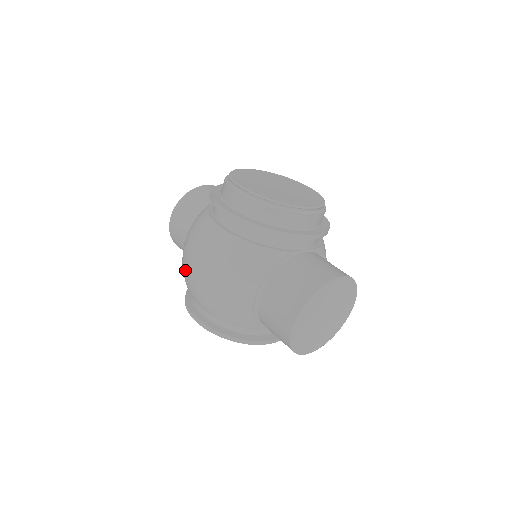
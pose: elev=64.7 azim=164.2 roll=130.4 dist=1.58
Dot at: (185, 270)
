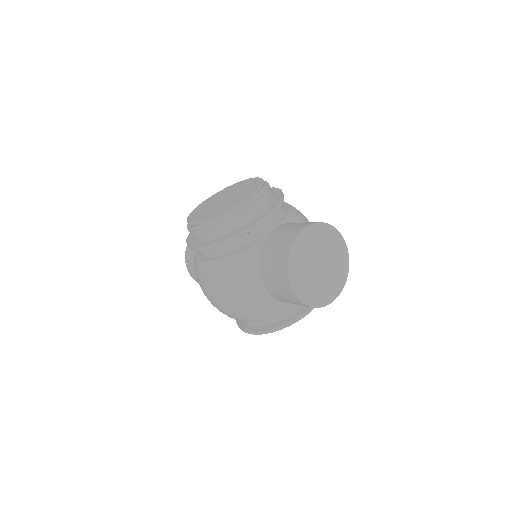
Dot at: (213, 305)
